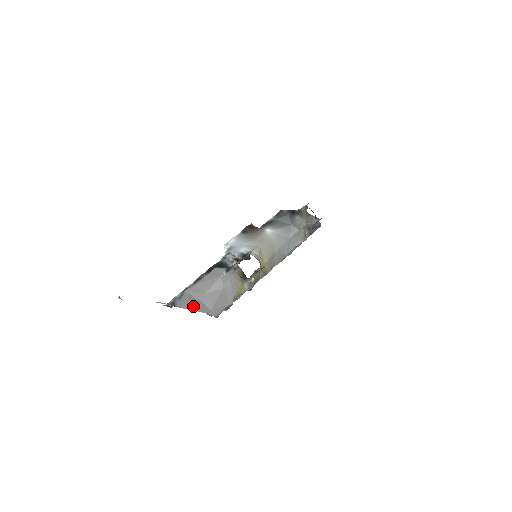
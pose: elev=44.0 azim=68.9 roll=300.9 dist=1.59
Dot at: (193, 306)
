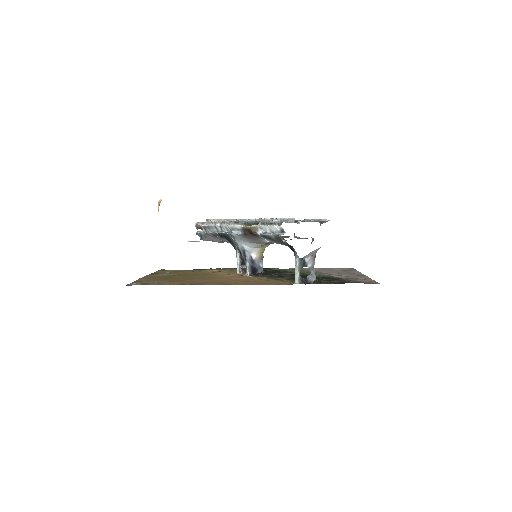
Dot at: (216, 241)
